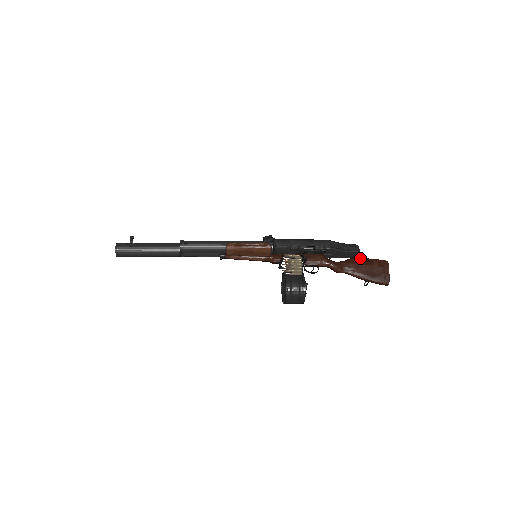
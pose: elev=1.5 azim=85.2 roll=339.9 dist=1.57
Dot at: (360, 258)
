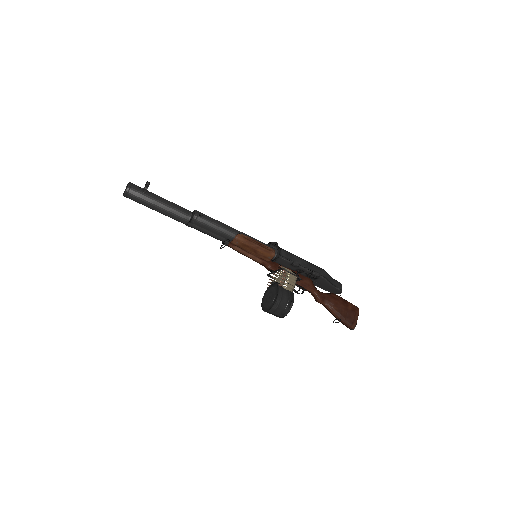
Dot at: occluded
